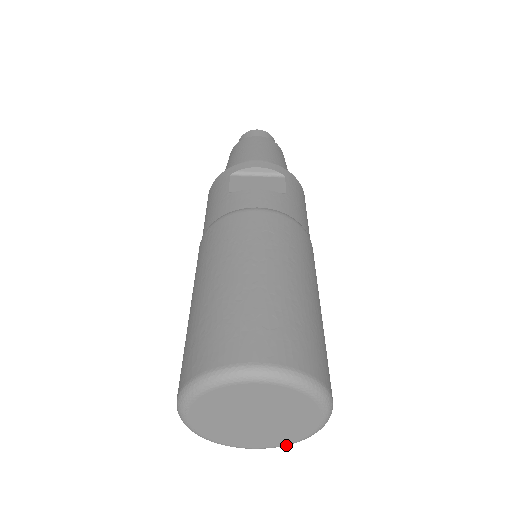
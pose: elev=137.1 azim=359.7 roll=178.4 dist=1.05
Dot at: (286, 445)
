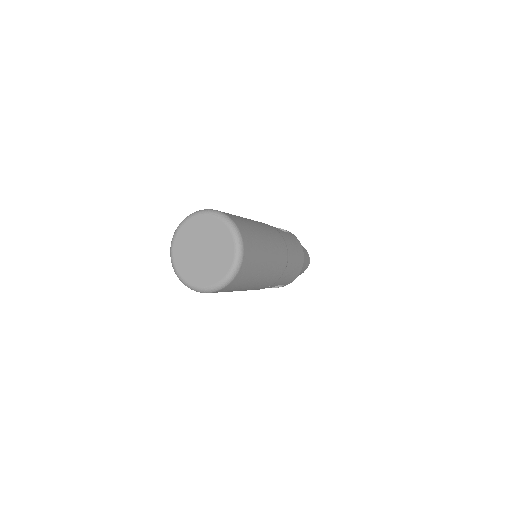
Dot at: (217, 286)
